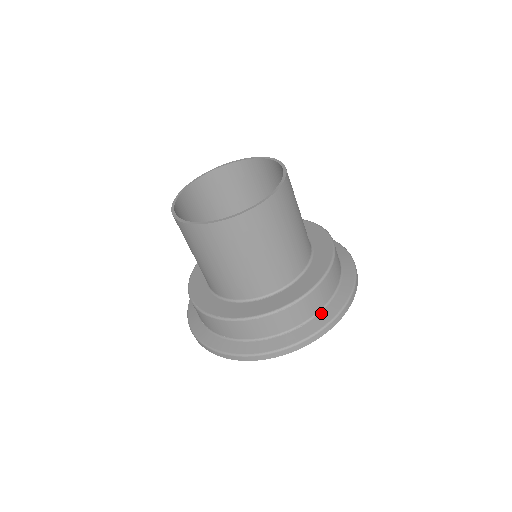
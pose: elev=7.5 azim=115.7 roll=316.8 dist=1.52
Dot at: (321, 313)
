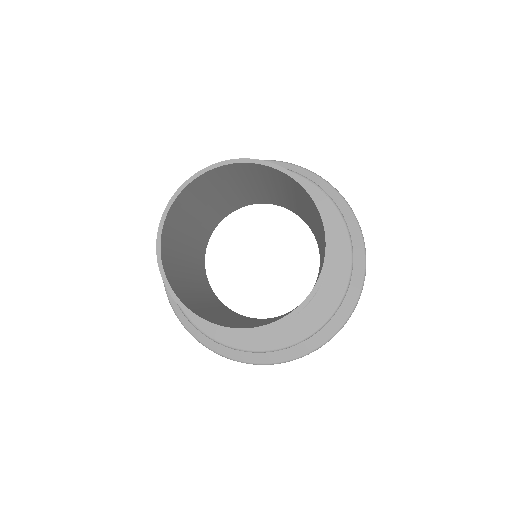
Dot at: (335, 314)
